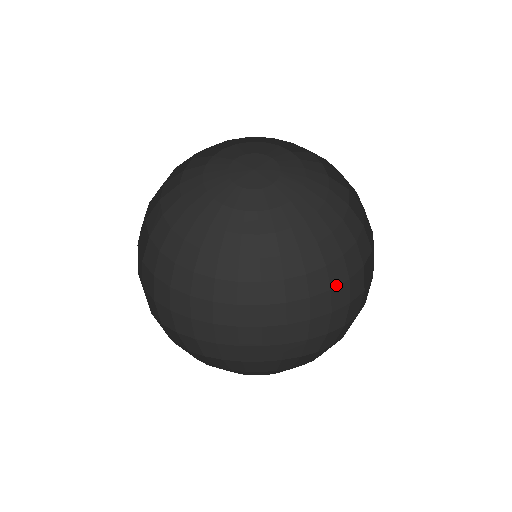
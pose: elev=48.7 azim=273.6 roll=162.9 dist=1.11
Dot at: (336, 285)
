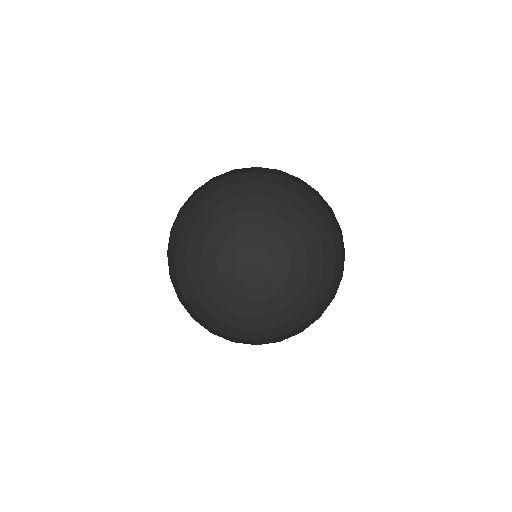
Dot at: (334, 293)
